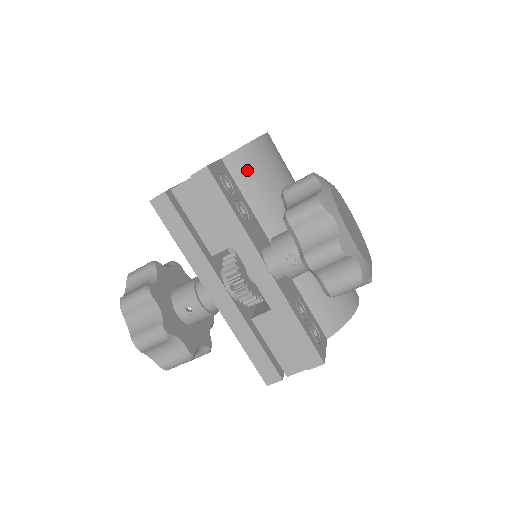
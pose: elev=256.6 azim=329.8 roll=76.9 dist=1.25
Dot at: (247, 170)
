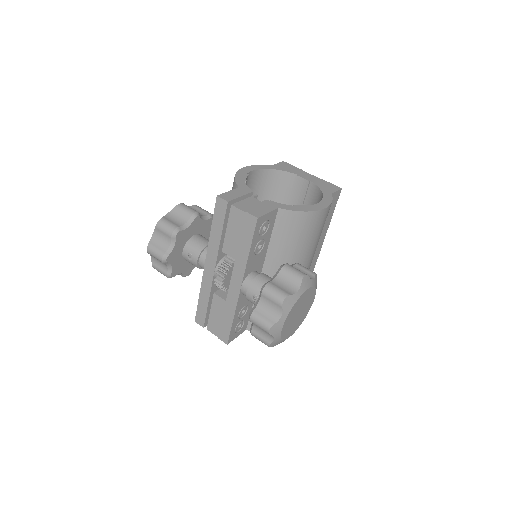
Dot at: (287, 225)
